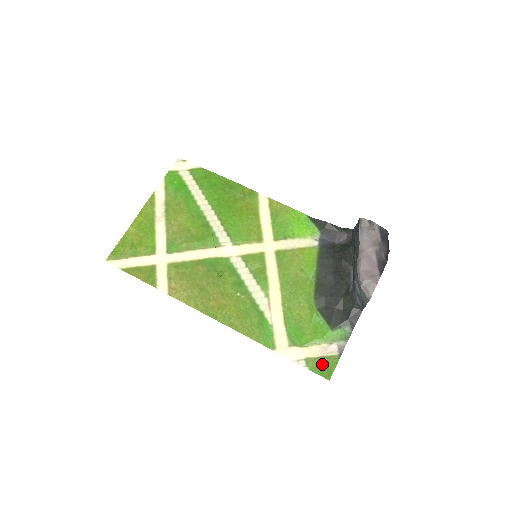
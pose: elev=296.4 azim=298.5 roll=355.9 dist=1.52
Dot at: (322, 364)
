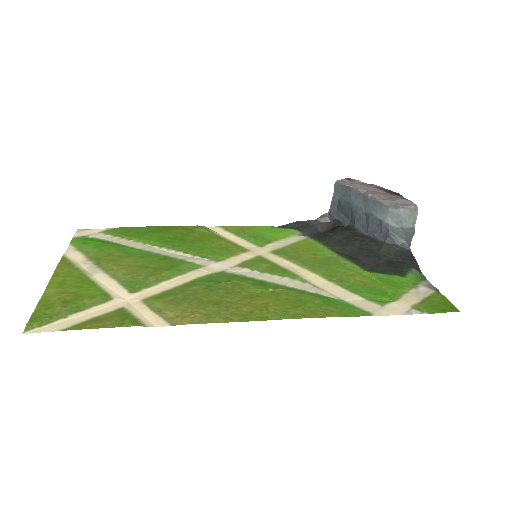
Dot at: (433, 304)
